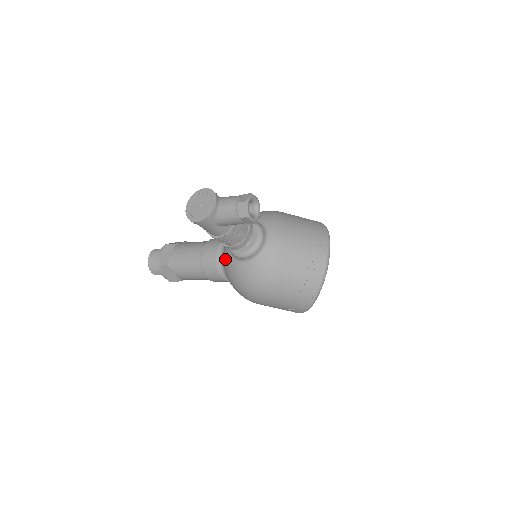
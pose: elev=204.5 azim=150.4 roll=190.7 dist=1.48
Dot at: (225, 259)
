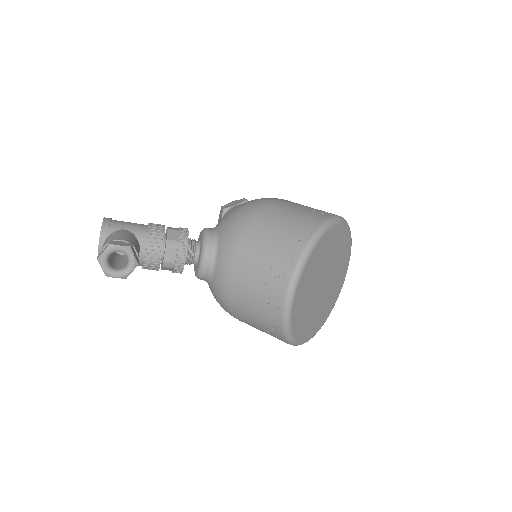
Dot at: occluded
